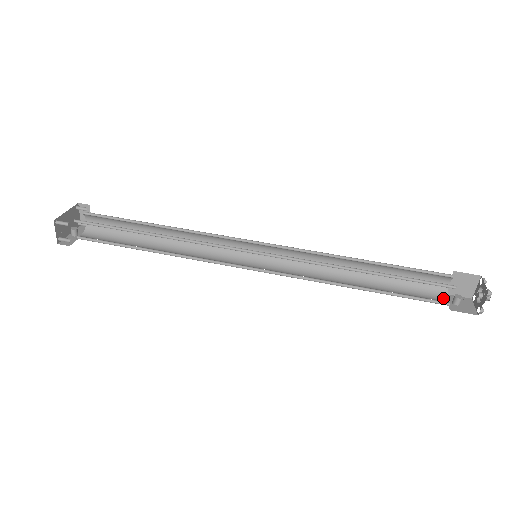
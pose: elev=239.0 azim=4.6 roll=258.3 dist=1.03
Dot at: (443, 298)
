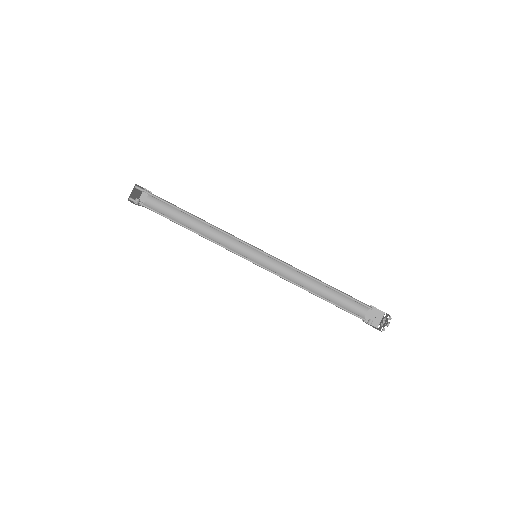
Dot at: occluded
